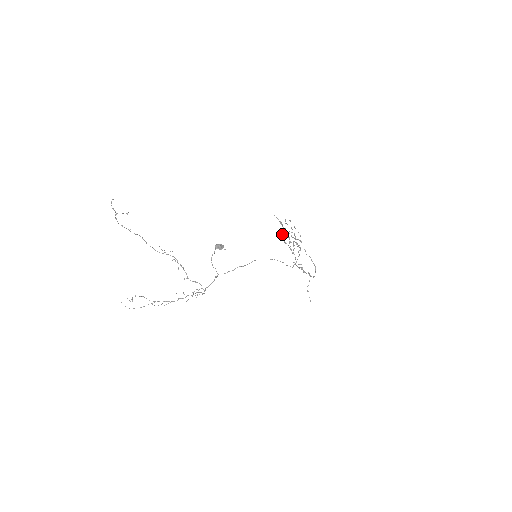
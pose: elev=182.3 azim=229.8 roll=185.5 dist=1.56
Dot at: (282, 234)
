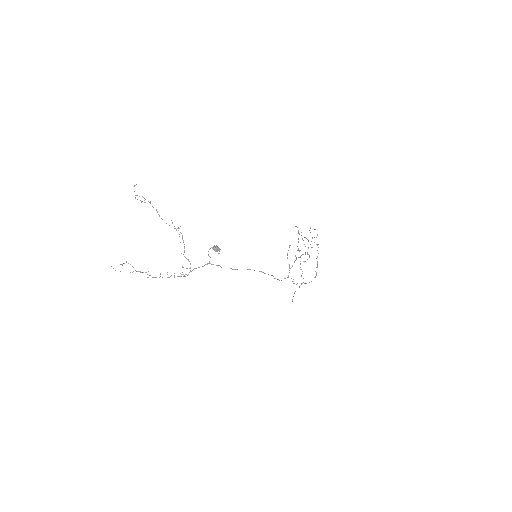
Dot at: (288, 250)
